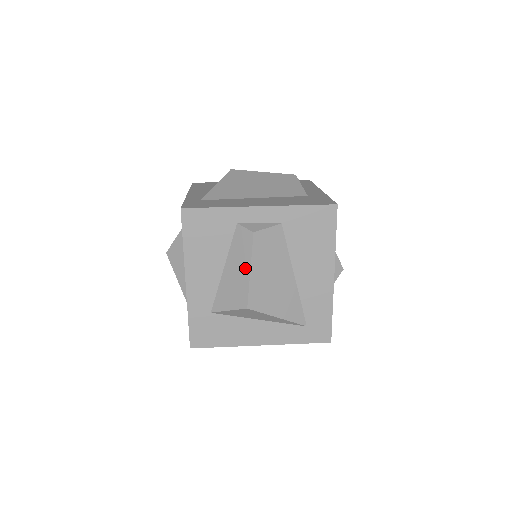
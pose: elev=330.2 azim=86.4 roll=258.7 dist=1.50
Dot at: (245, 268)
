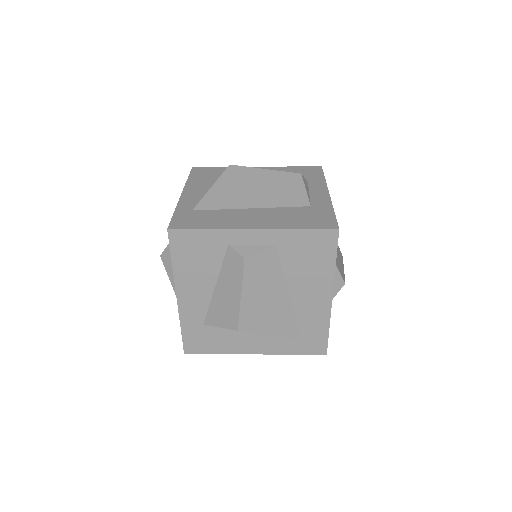
Dot at: (236, 292)
